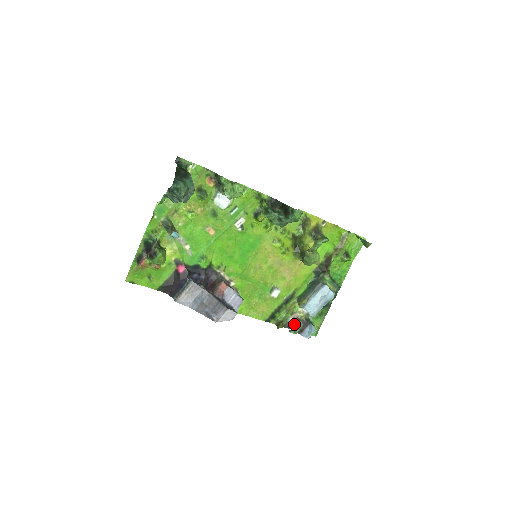
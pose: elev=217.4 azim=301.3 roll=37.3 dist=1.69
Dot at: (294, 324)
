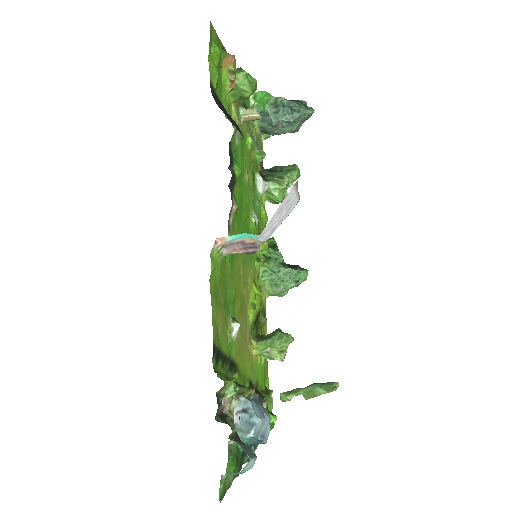
Dot at: (225, 417)
